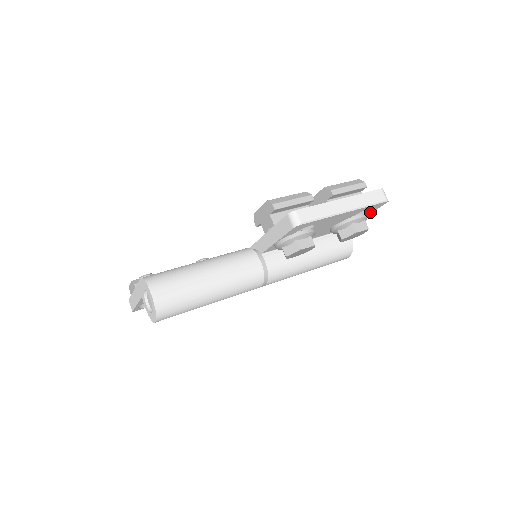
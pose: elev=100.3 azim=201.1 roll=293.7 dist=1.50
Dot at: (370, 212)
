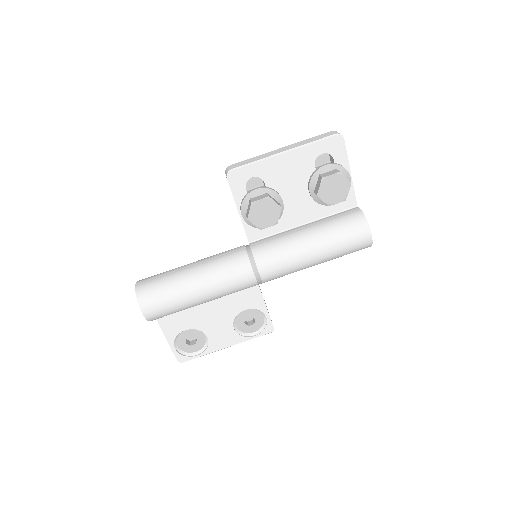
Dot at: (344, 163)
